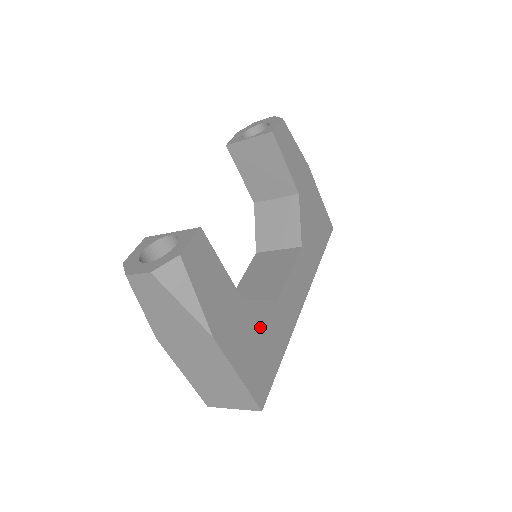
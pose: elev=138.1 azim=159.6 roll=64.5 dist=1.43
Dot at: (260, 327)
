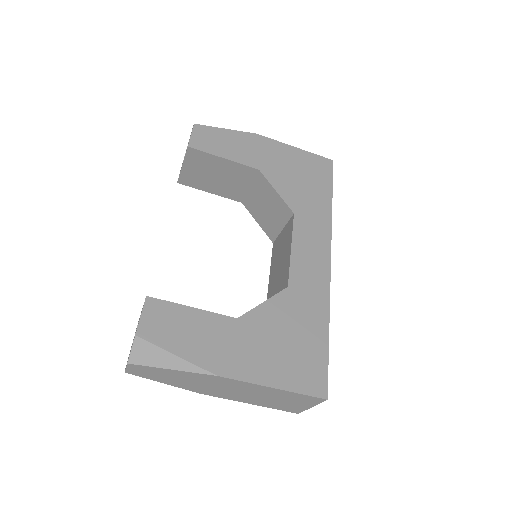
Dot at: (277, 326)
